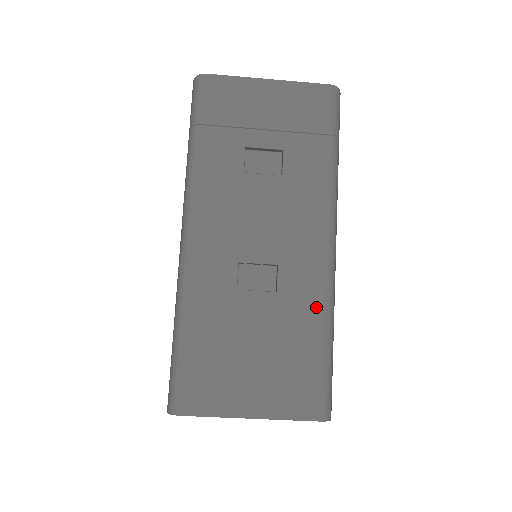
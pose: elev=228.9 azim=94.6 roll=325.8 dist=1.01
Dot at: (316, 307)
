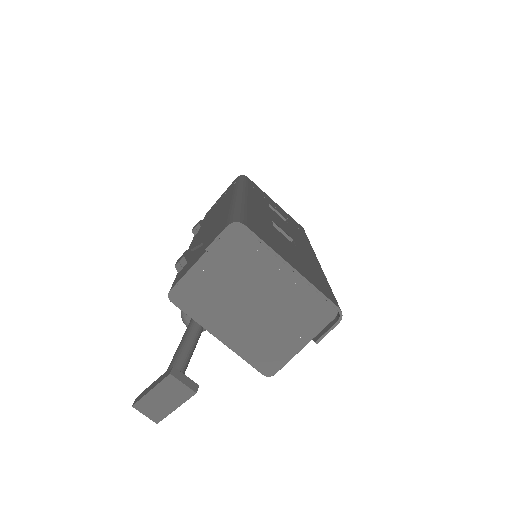
Dot at: (319, 269)
